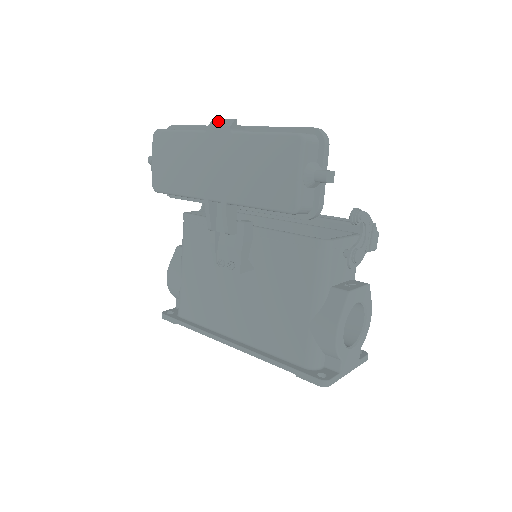
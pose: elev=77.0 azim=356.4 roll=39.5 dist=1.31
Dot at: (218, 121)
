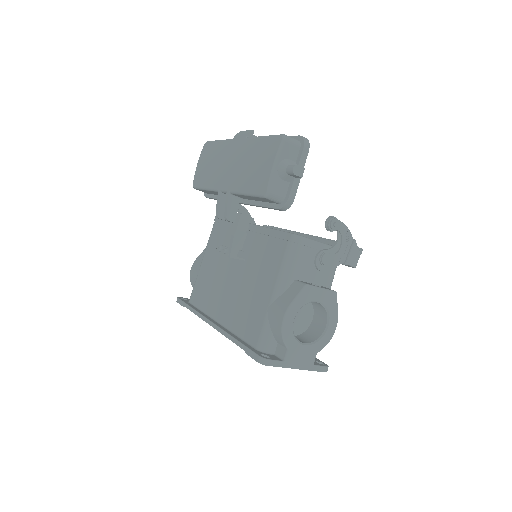
Dot at: (242, 132)
